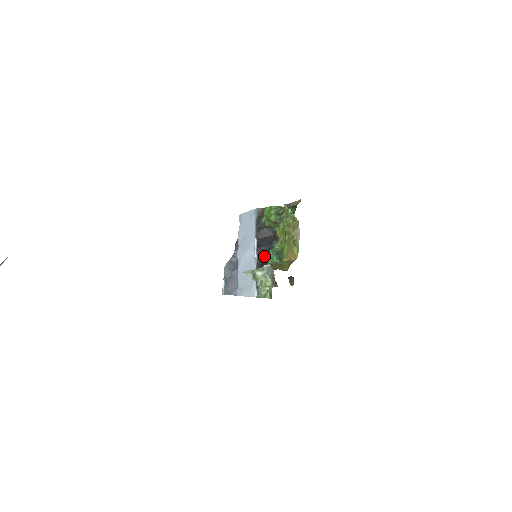
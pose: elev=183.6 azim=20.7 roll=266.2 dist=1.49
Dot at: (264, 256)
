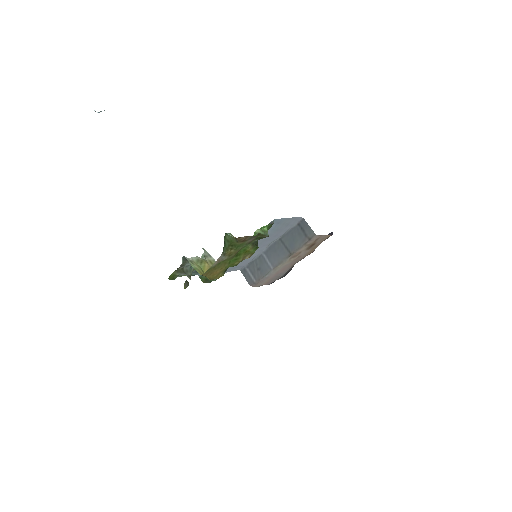
Dot at: occluded
